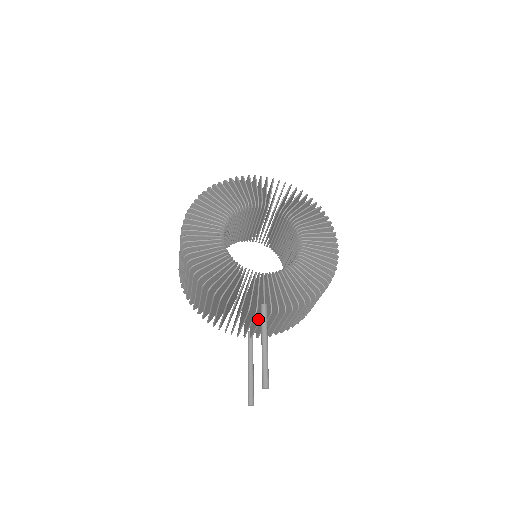
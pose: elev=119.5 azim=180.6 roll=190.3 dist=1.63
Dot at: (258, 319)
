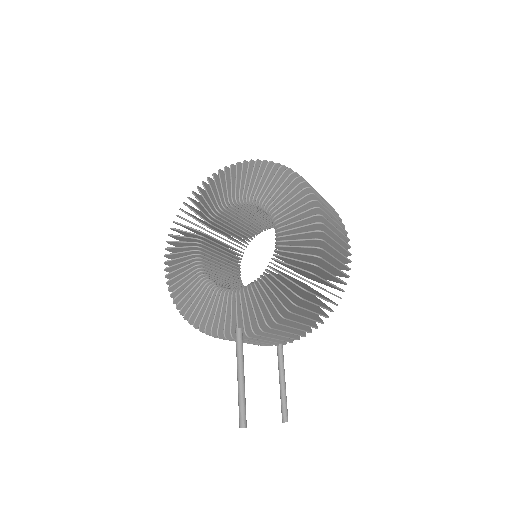
Dot at: occluded
